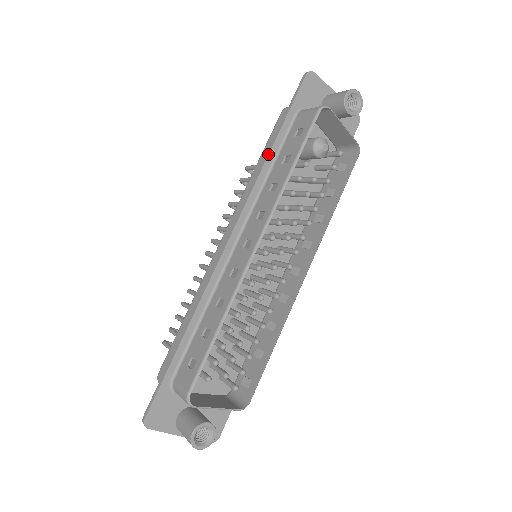
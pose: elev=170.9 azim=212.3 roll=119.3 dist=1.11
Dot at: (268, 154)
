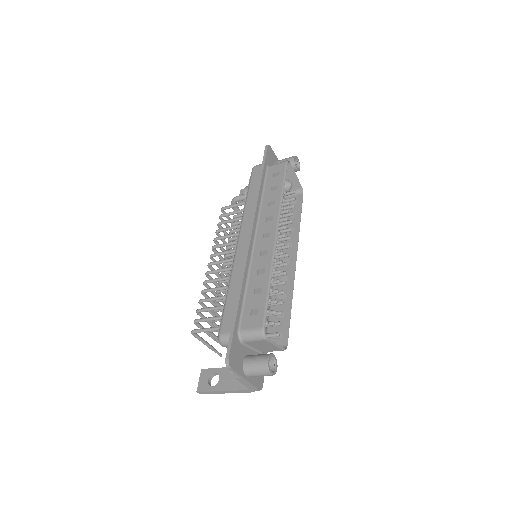
Dot at: (260, 187)
